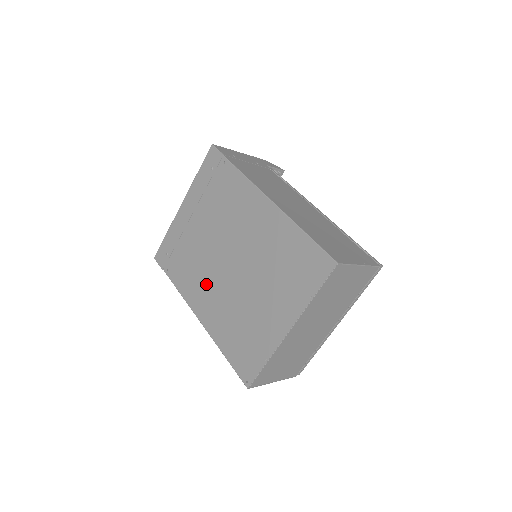
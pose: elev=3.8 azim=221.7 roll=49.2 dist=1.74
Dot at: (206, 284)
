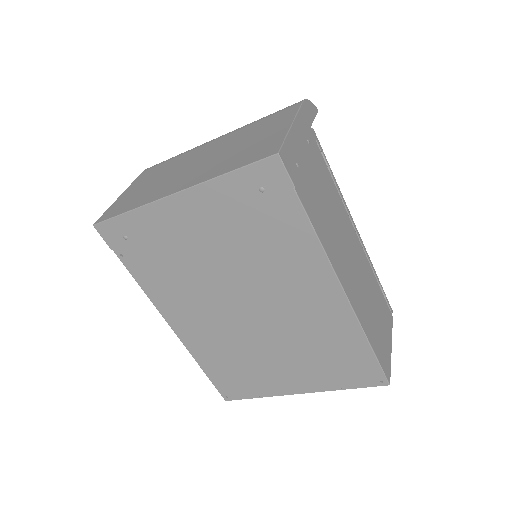
Dot at: (196, 308)
